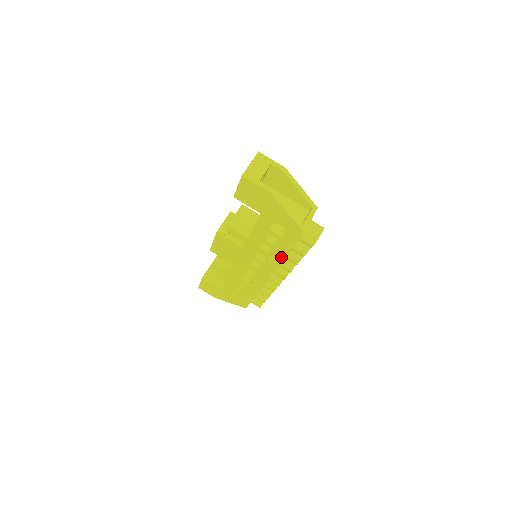
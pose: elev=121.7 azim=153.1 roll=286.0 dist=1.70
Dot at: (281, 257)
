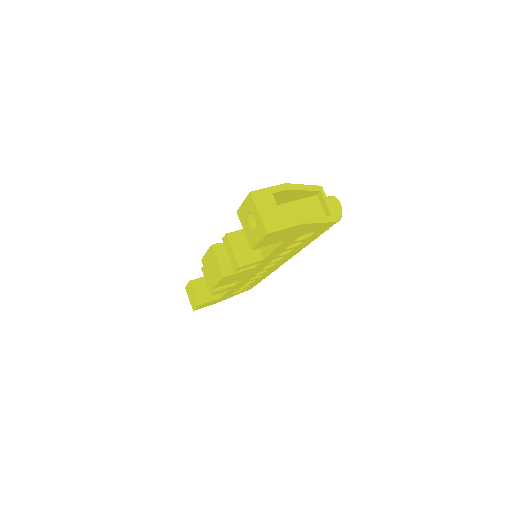
Dot at: (303, 247)
